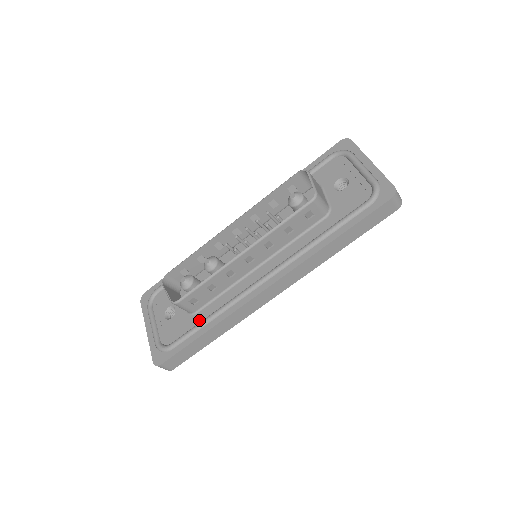
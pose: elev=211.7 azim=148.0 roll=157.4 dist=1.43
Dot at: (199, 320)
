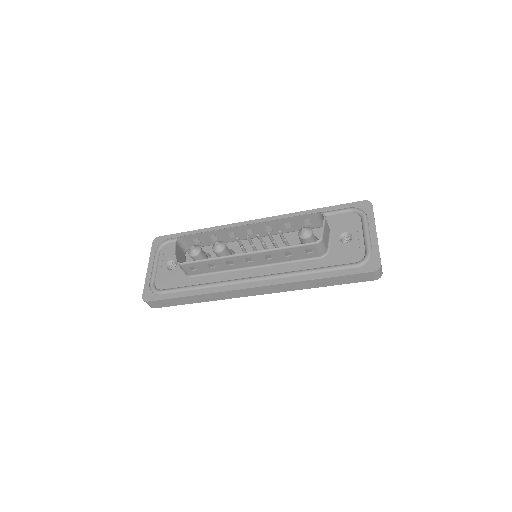
Dot at: (191, 283)
